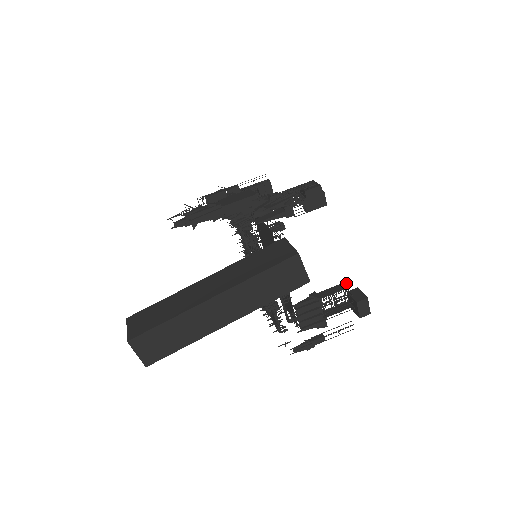
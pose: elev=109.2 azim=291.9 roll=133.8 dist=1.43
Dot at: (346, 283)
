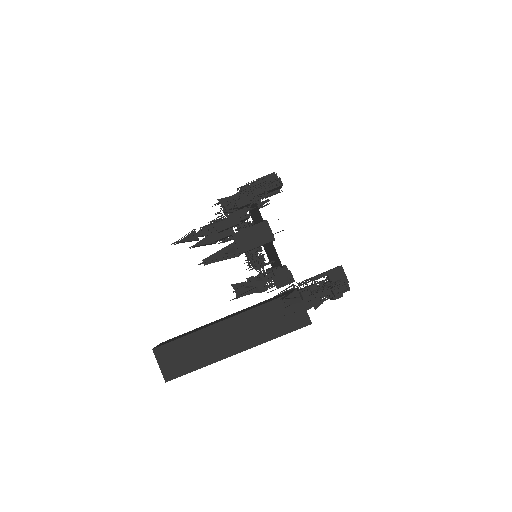
Dot at: occluded
